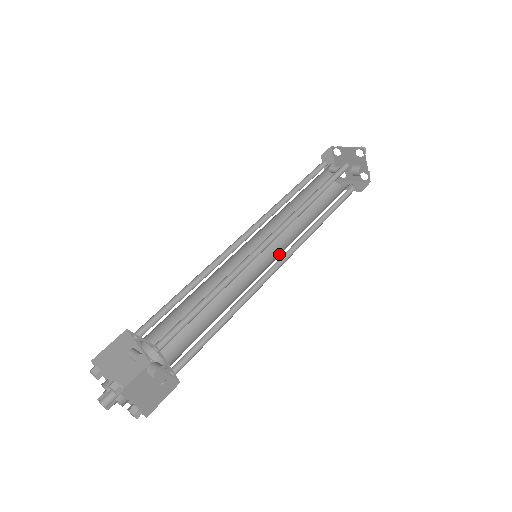
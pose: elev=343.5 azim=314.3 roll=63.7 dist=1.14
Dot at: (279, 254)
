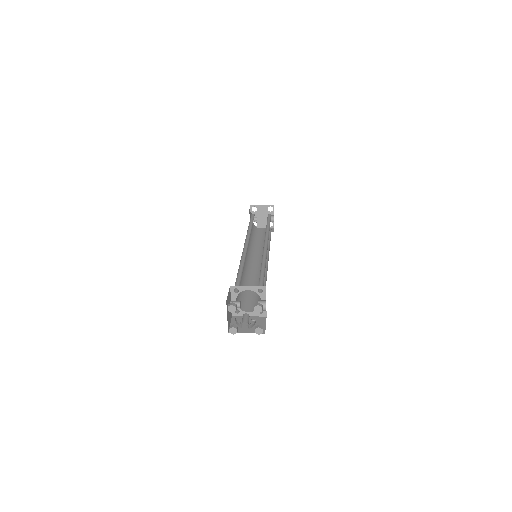
Dot at: (261, 258)
